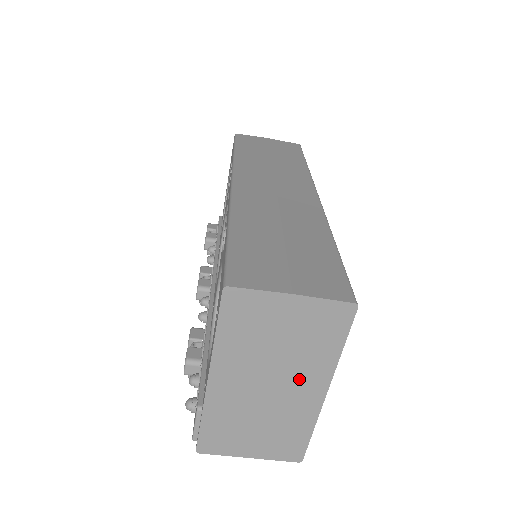
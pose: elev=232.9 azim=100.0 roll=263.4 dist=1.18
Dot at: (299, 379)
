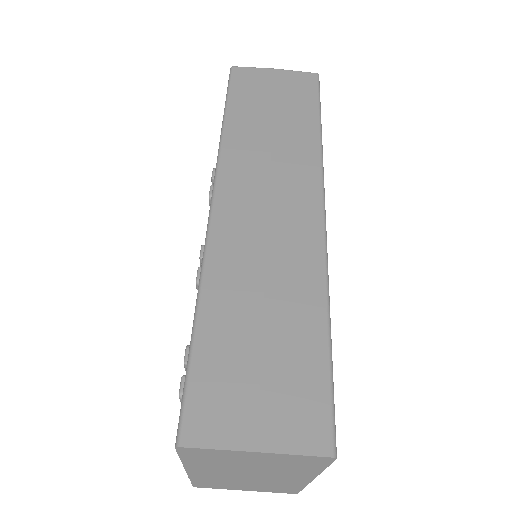
Dot at: (281, 475)
